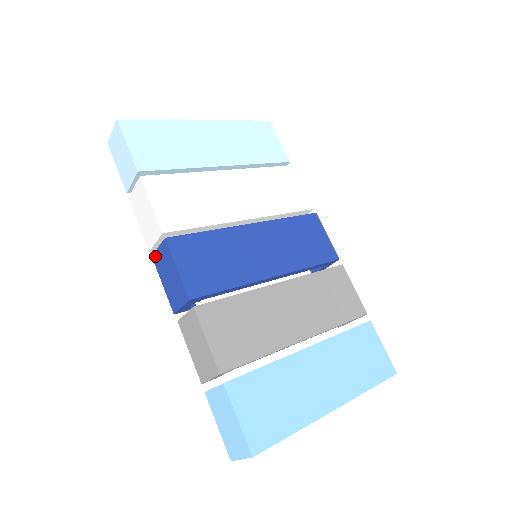
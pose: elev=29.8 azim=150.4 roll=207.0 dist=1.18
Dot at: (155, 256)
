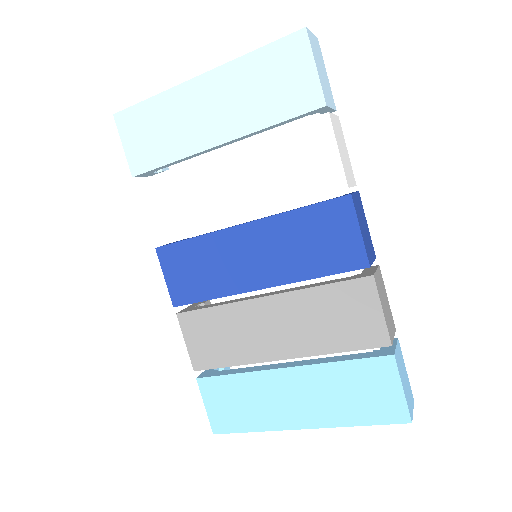
Dot at: occluded
